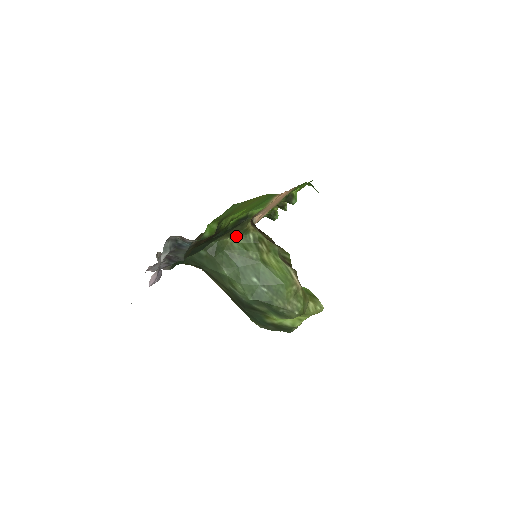
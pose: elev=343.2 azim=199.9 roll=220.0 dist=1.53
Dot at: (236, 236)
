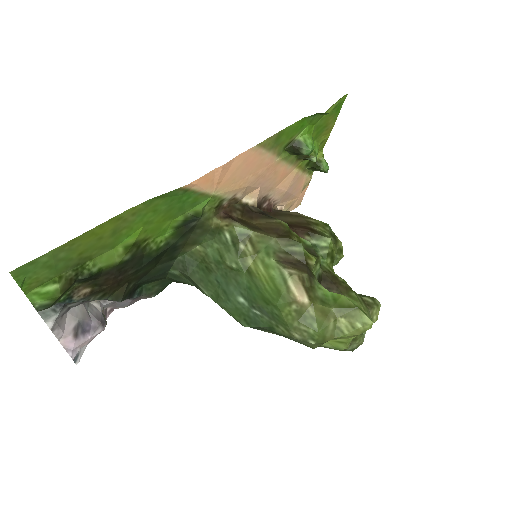
Dot at: (207, 240)
